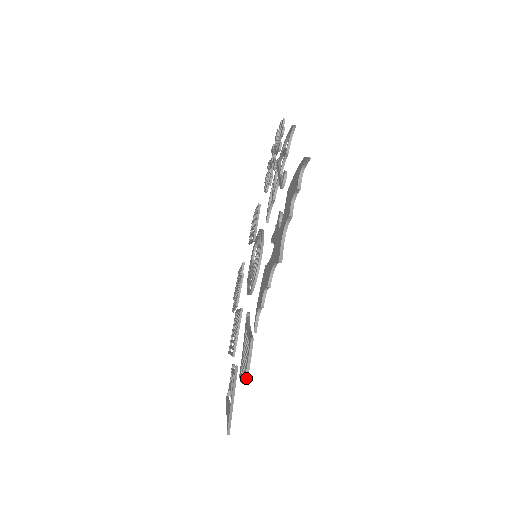
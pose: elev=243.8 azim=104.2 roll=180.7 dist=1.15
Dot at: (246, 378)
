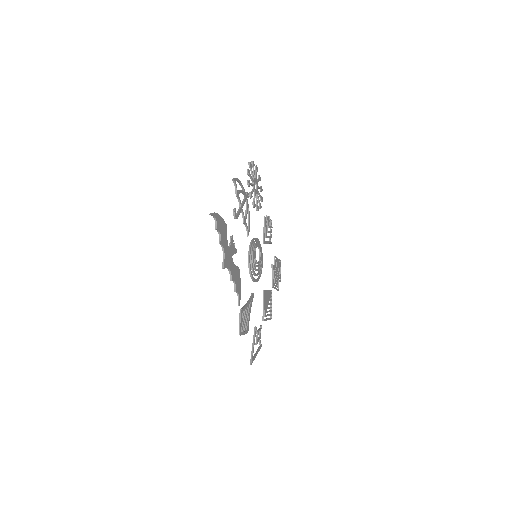
Dot at: (239, 332)
